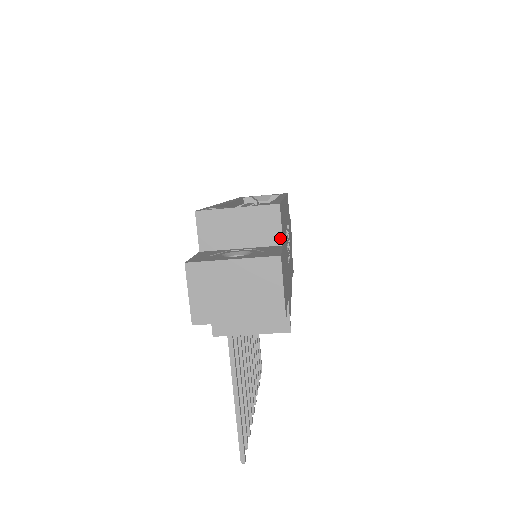
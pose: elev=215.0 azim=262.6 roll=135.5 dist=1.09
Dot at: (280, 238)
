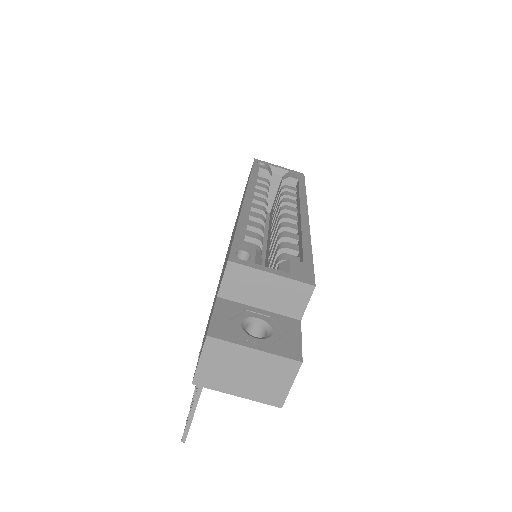
Dot at: (301, 314)
